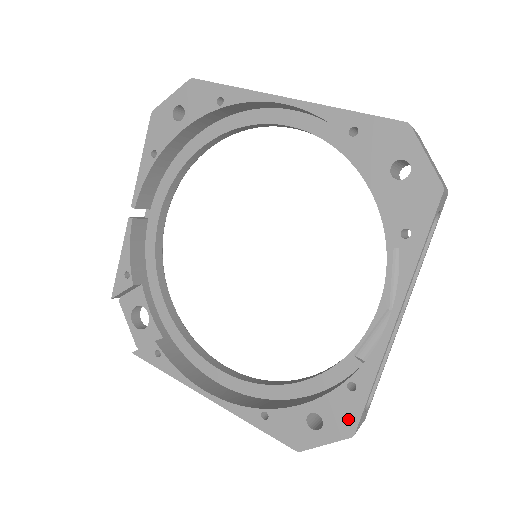
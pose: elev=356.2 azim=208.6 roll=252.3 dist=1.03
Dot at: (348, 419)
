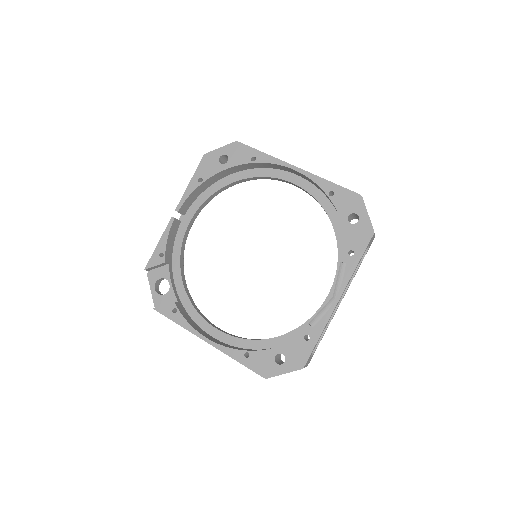
Dot at: (301, 358)
